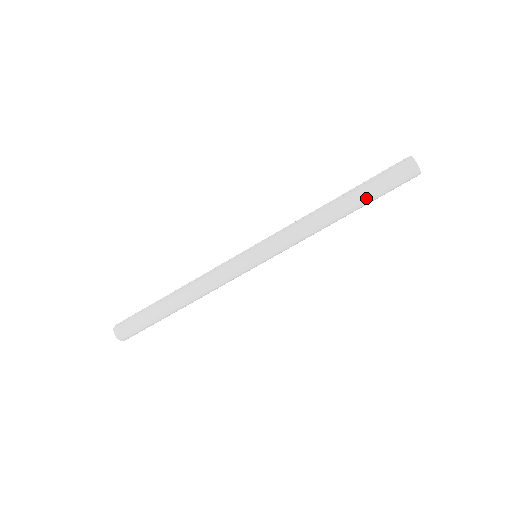
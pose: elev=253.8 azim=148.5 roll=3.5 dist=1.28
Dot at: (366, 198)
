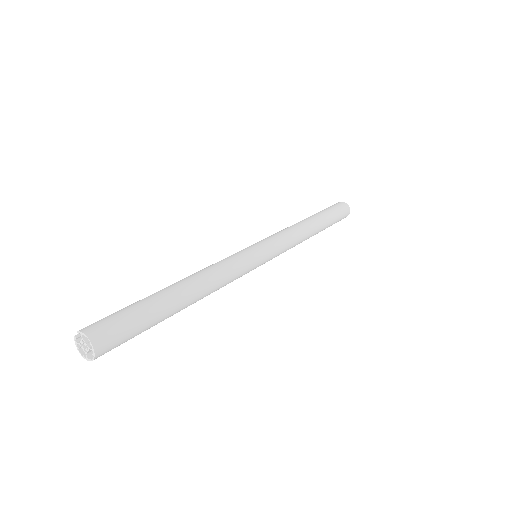
Dot at: (327, 217)
